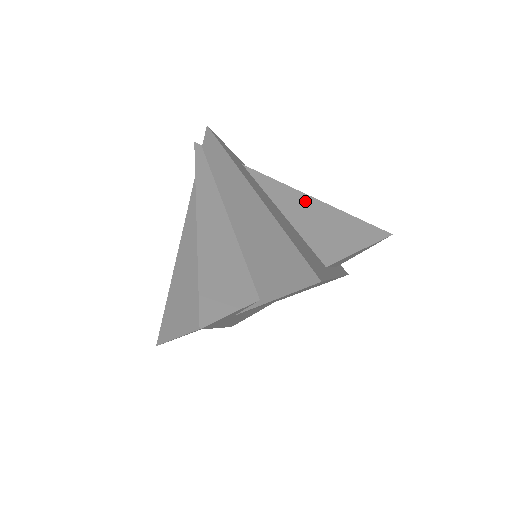
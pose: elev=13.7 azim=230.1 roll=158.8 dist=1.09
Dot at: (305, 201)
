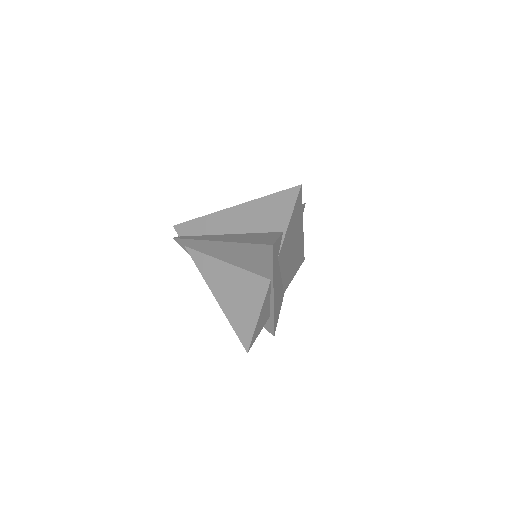
Dot at: occluded
